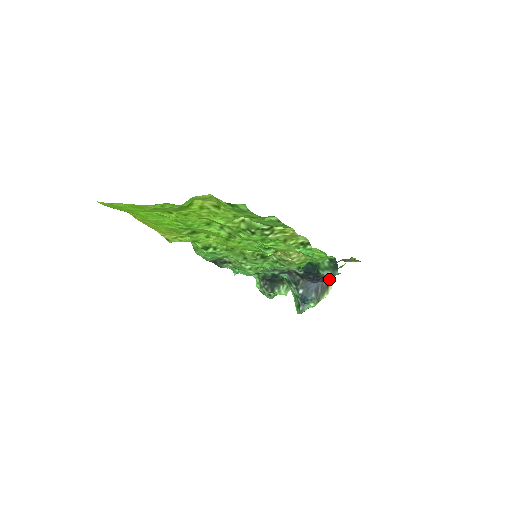
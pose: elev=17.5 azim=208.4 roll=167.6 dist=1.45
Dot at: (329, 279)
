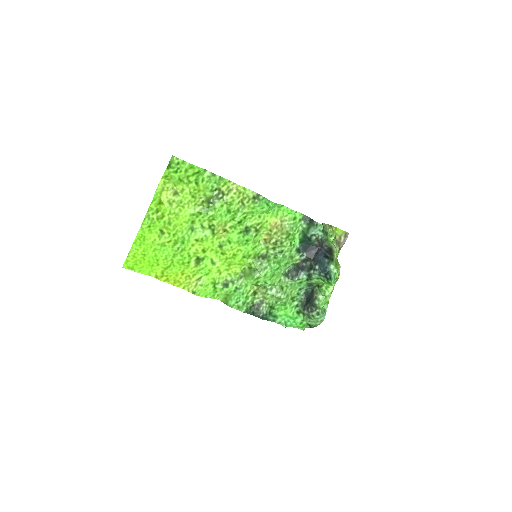
Dot at: (328, 246)
